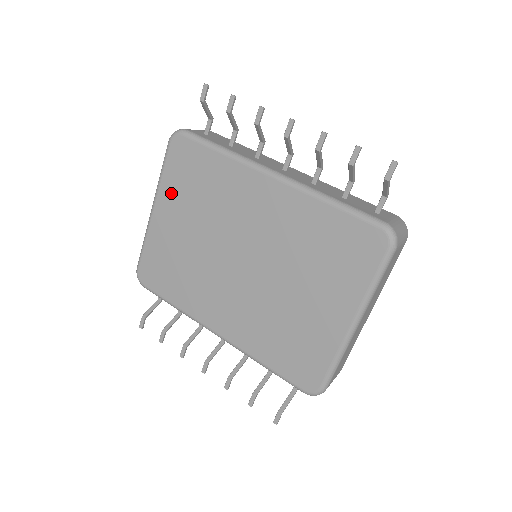
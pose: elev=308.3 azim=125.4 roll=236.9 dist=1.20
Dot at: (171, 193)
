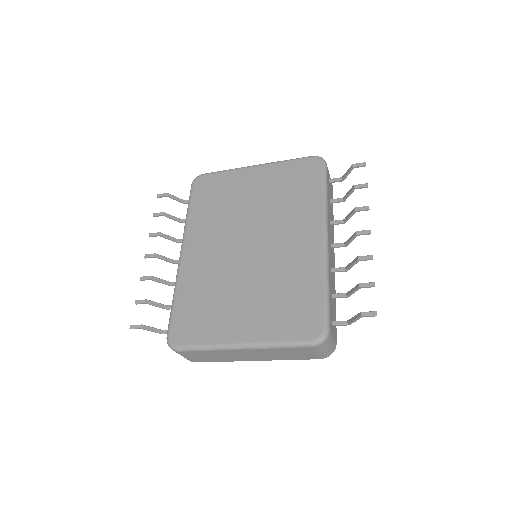
Dot at: (275, 173)
